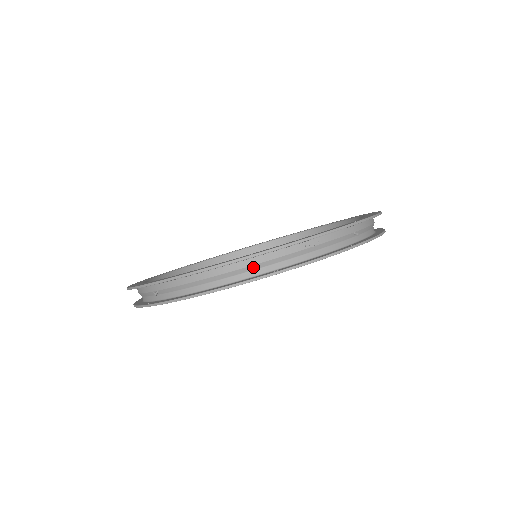
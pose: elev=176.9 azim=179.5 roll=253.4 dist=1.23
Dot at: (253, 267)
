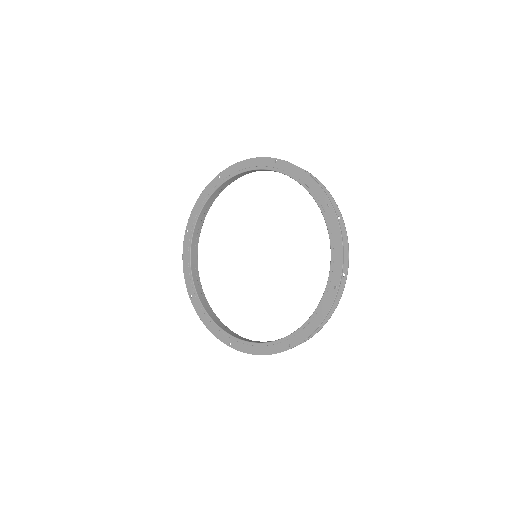
Dot at: occluded
